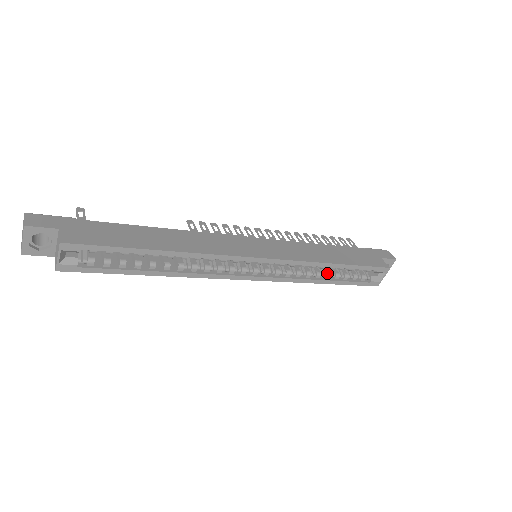
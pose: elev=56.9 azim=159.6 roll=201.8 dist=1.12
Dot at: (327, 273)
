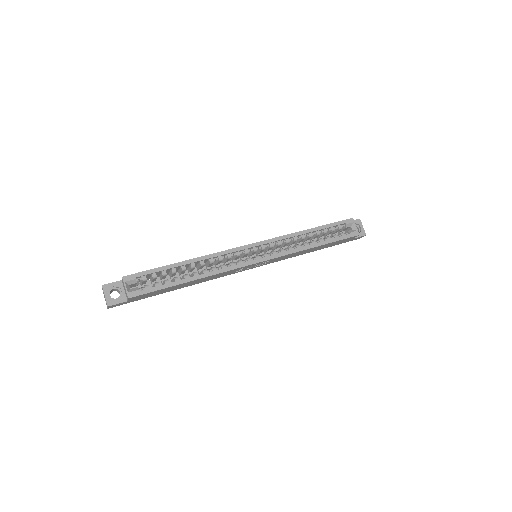
Dot at: (311, 241)
